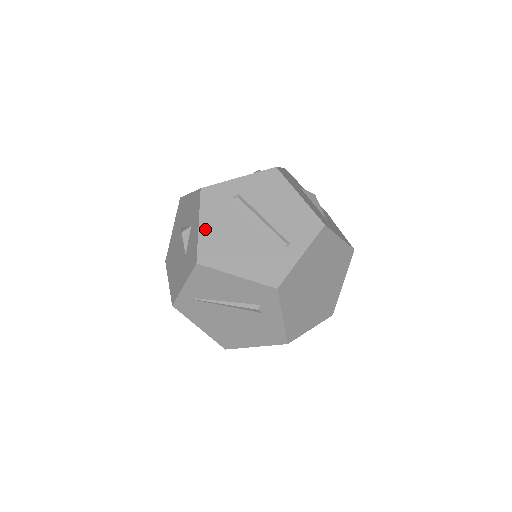
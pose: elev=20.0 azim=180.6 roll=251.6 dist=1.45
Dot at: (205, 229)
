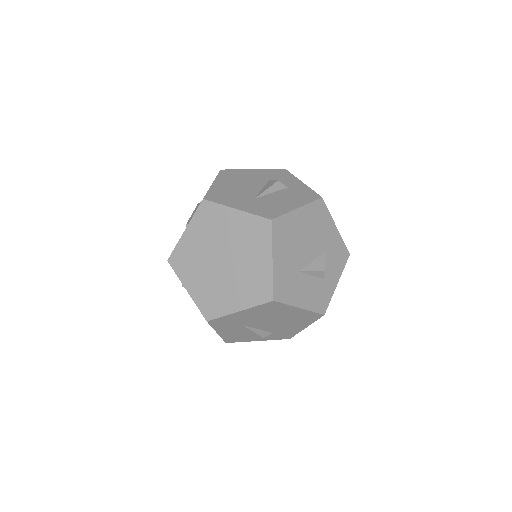
Dot at: occluded
